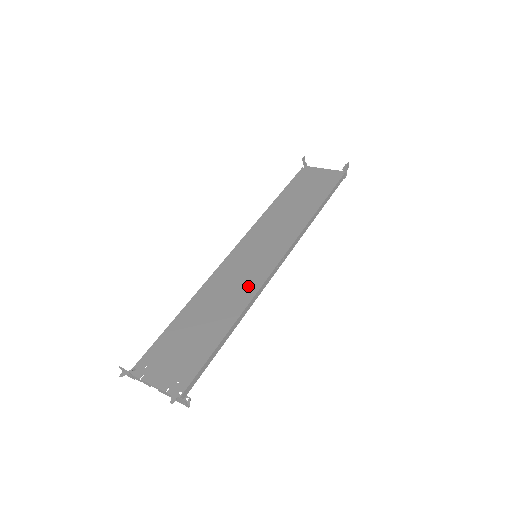
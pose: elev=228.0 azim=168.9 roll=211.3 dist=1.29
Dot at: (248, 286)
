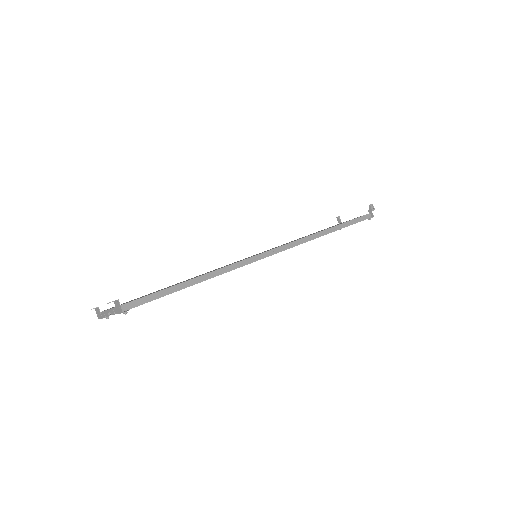
Dot at: occluded
